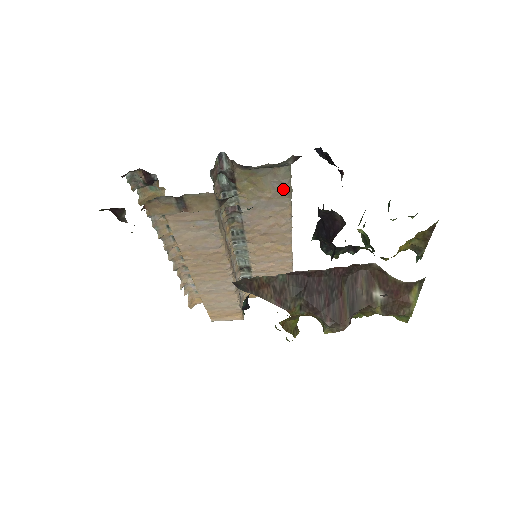
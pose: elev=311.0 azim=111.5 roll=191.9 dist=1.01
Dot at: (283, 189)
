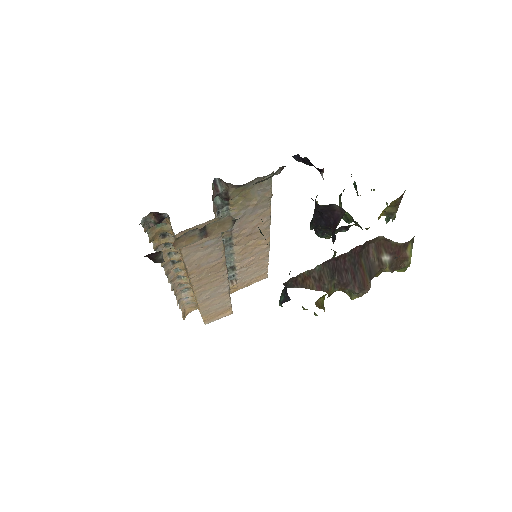
Dot at: (266, 194)
